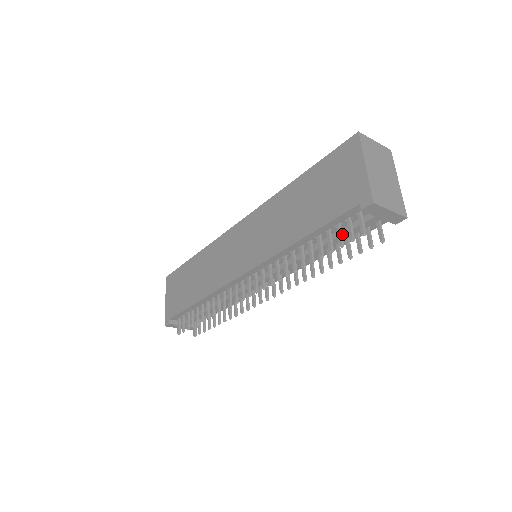
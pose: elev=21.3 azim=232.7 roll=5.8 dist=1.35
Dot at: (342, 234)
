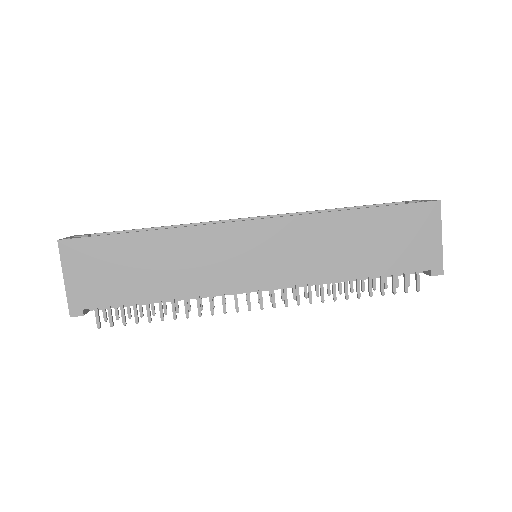
Dot at: (395, 281)
